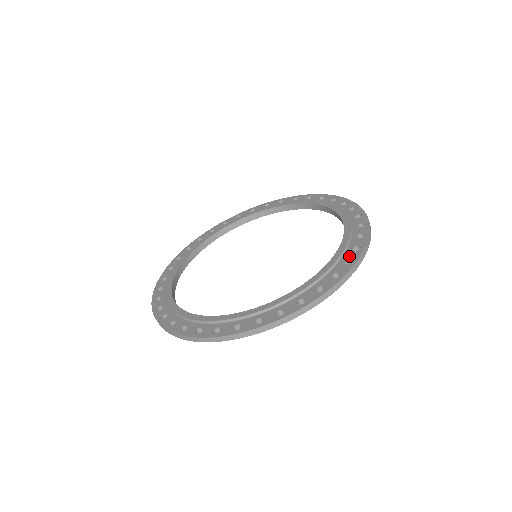
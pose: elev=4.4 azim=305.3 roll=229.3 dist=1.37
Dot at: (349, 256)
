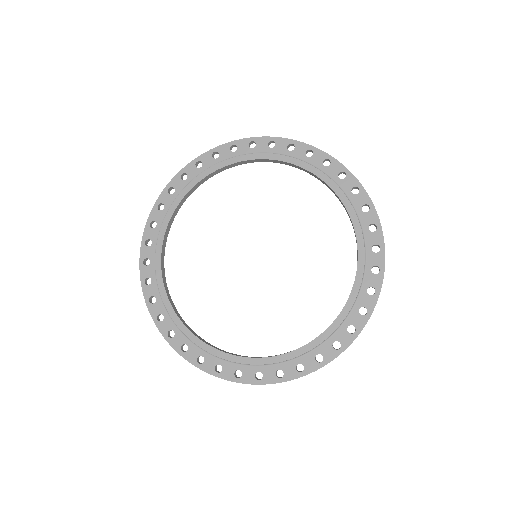
Dot at: (370, 282)
